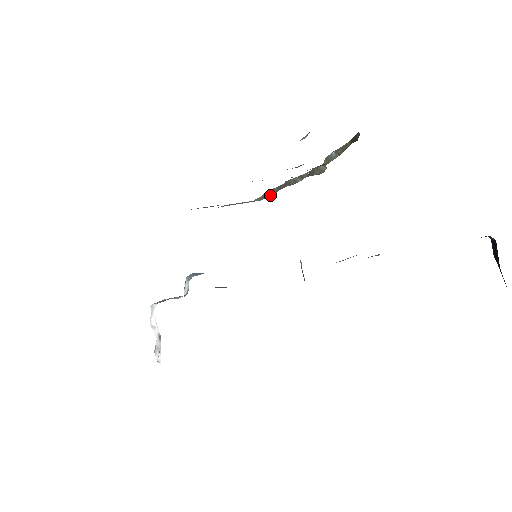
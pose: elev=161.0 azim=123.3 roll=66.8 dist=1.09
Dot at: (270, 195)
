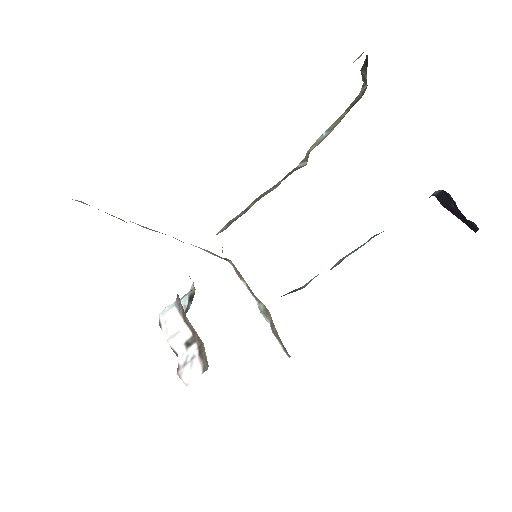
Dot at: (238, 217)
